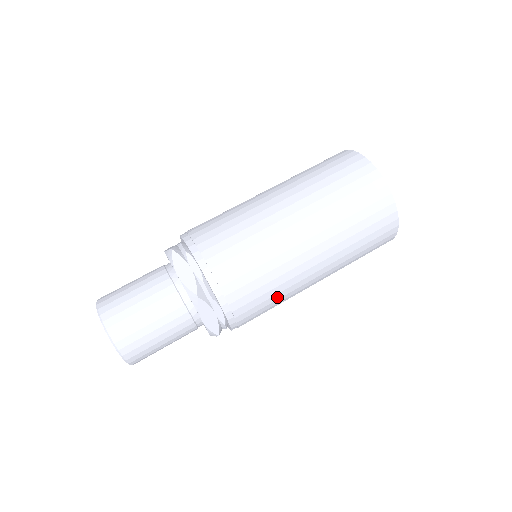
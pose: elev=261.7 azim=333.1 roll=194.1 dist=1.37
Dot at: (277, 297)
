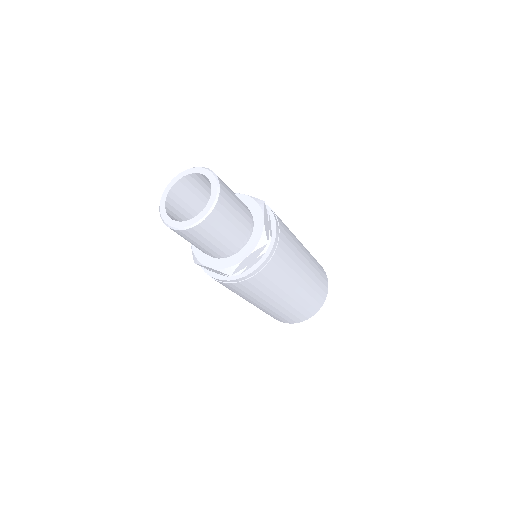
Dot at: (265, 290)
